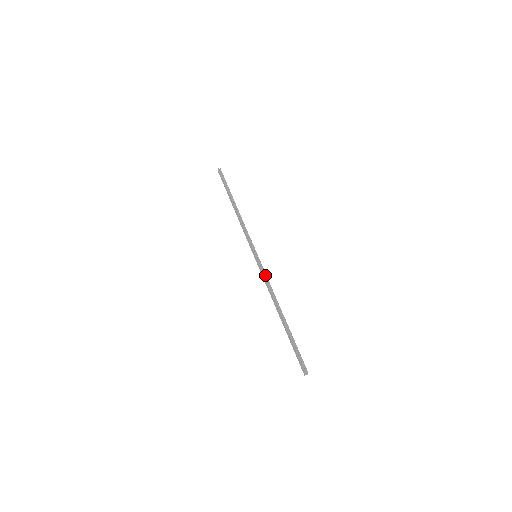
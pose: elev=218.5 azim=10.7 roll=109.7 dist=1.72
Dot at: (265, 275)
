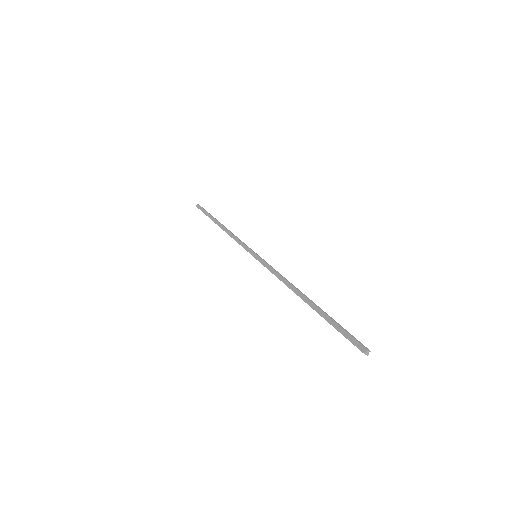
Dot at: (270, 269)
